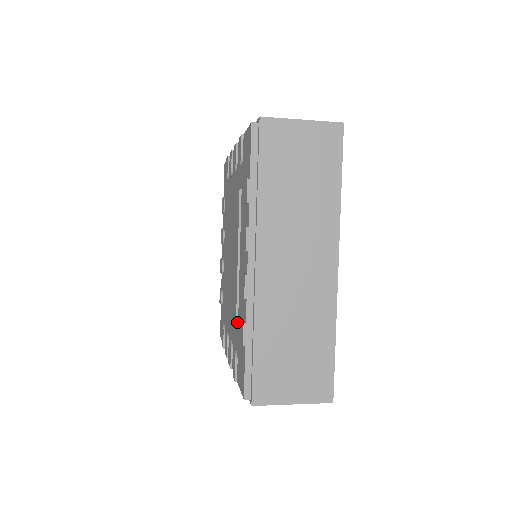
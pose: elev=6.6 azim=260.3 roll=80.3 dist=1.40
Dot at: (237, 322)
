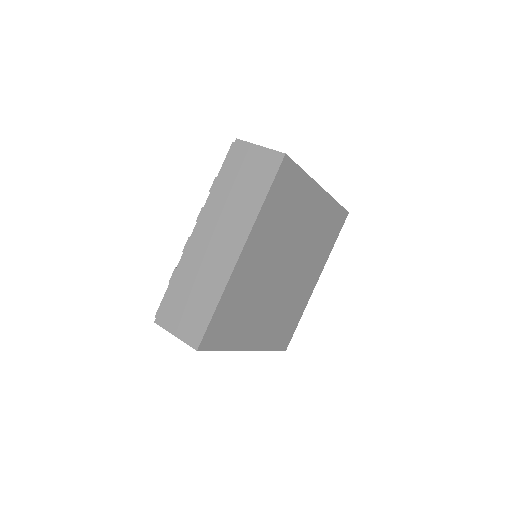
Dot at: occluded
